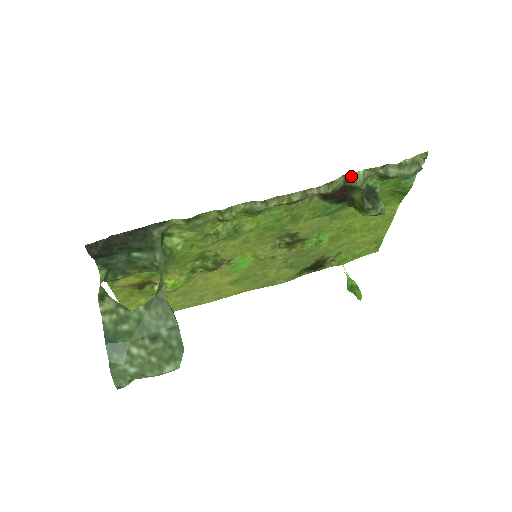
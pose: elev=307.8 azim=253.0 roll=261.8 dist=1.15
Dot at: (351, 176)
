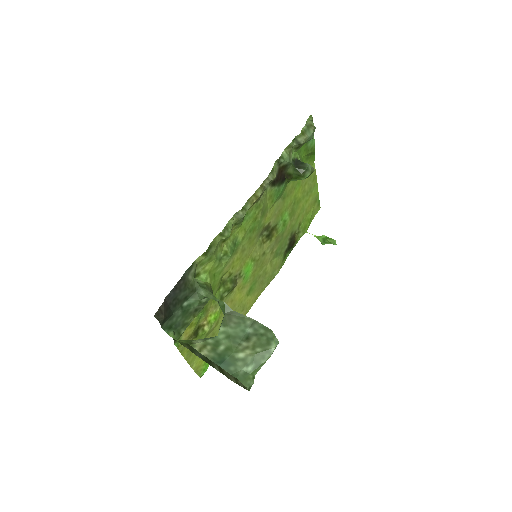
Dot at: (280, 158)
